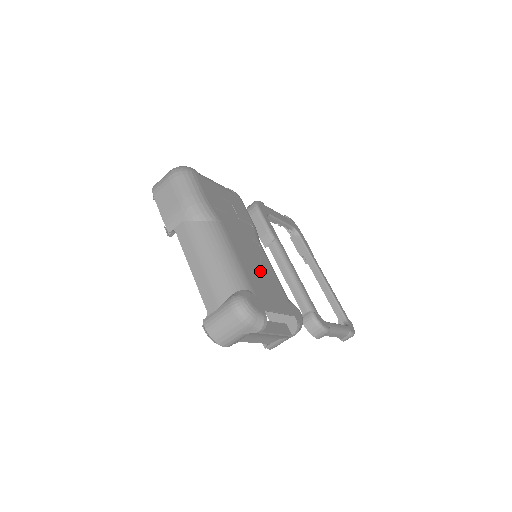
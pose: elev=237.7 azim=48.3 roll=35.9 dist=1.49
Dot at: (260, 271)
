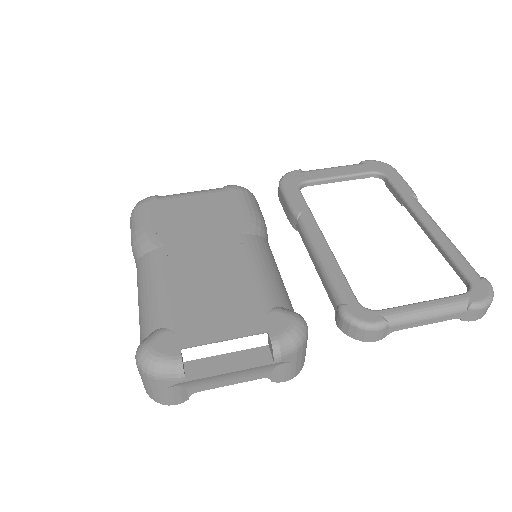
Dot at: (216, 286)
